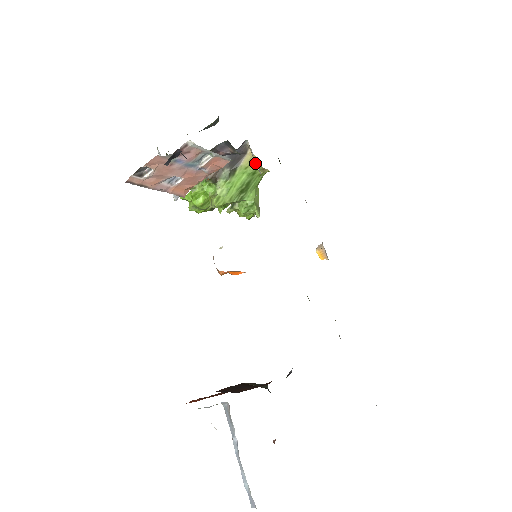
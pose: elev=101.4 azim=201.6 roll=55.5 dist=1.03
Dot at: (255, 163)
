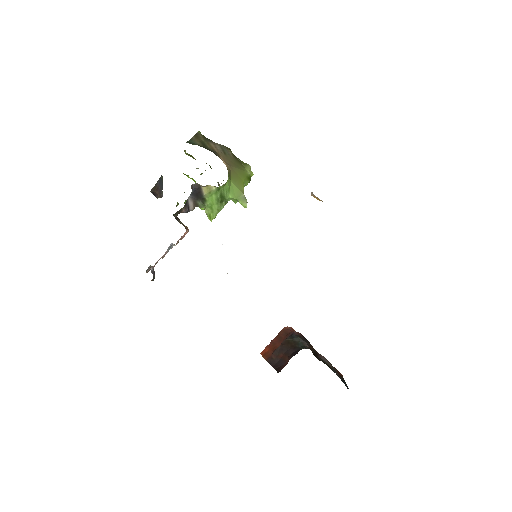
Dot at: occluded
